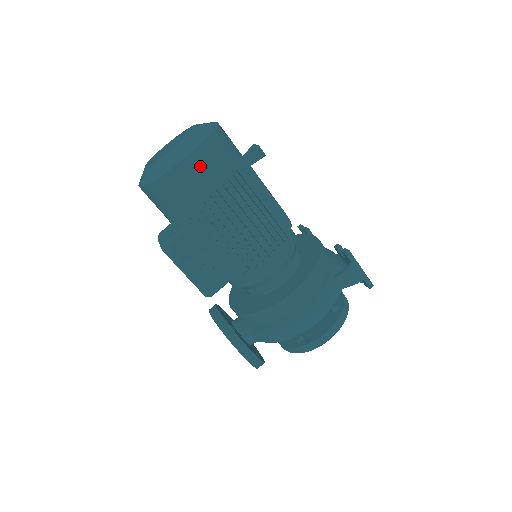
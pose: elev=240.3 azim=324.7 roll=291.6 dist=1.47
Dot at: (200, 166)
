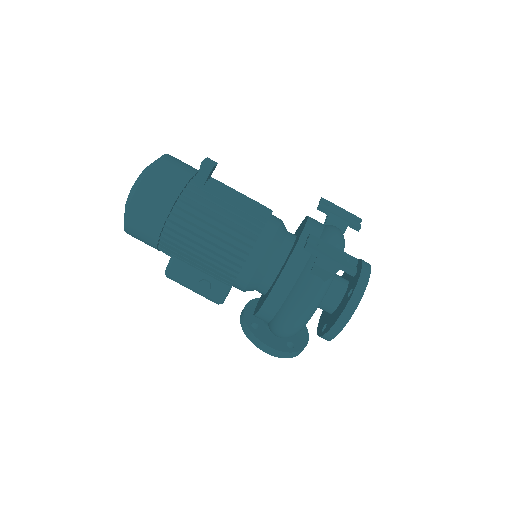
Dot at: (141, 213)
